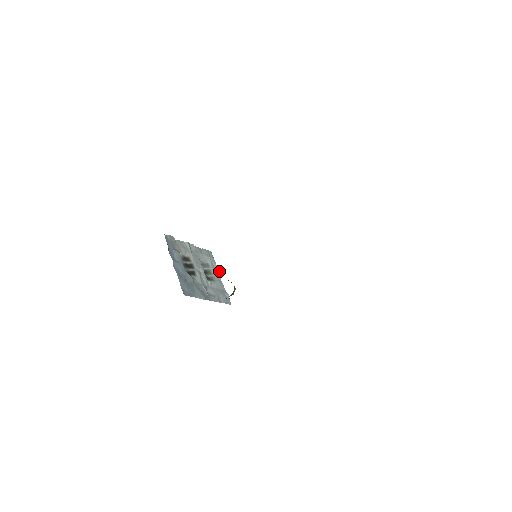
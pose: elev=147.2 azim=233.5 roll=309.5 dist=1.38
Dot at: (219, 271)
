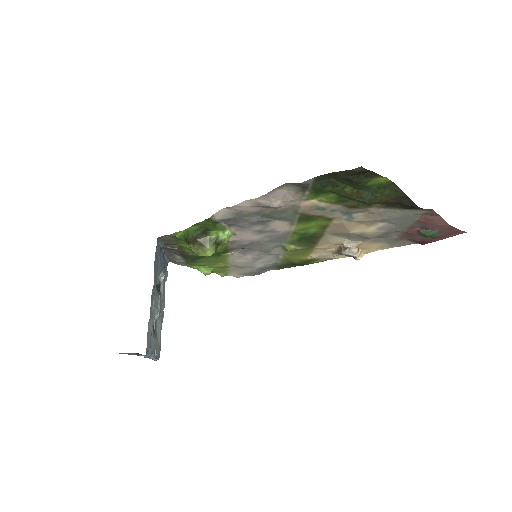
Dot at: (155, 357)
